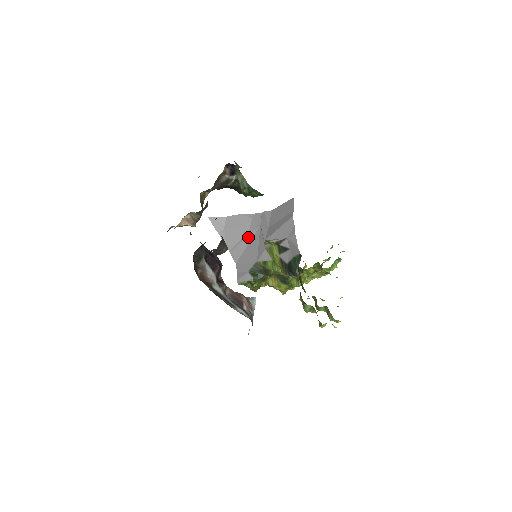
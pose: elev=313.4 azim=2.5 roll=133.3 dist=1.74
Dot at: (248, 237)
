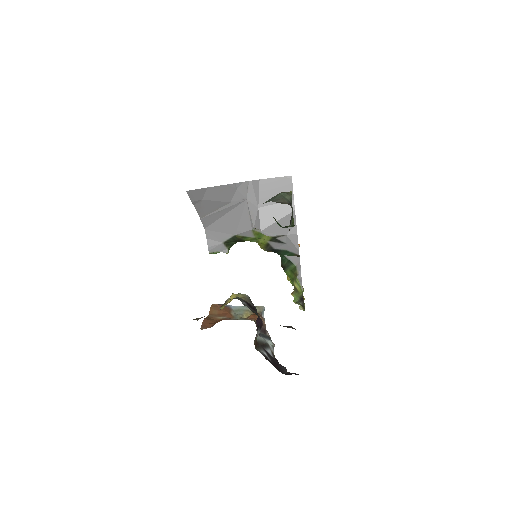
Dot at: (228, 208)
